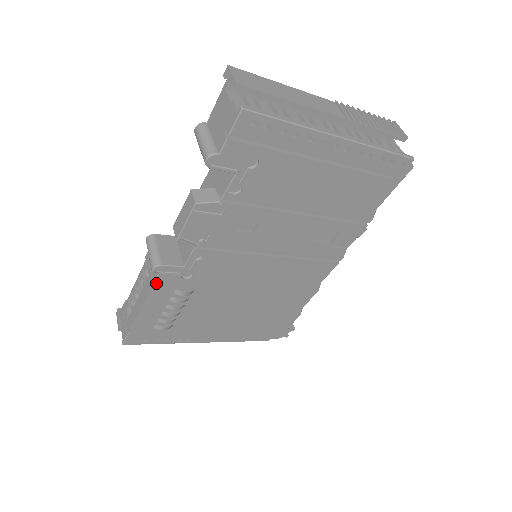
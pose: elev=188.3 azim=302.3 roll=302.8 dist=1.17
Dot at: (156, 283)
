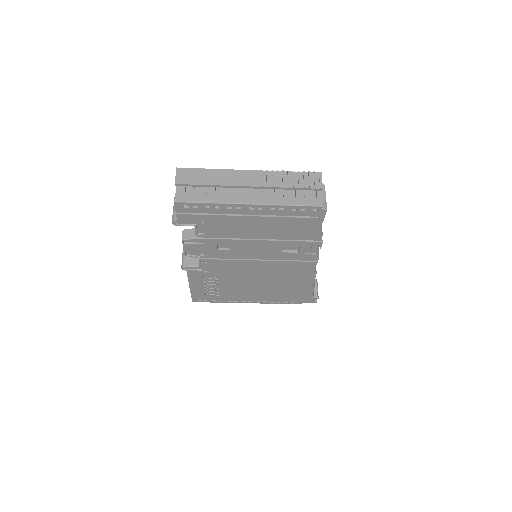
Dot at: (189, 274)
